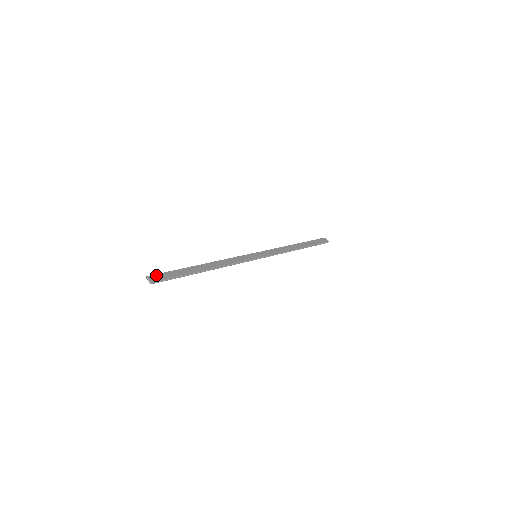
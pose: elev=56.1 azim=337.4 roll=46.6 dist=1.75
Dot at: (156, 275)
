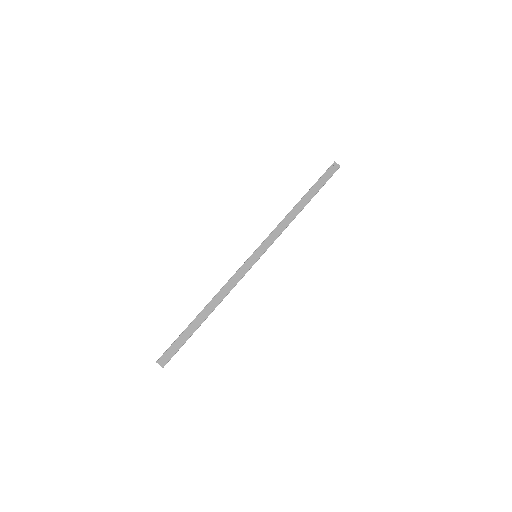
Dot at: (164, 355)
